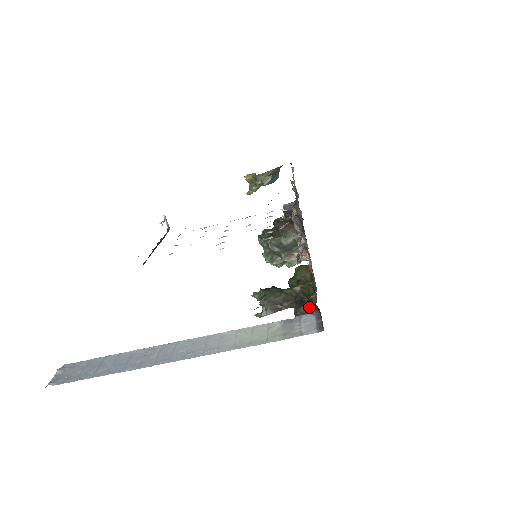
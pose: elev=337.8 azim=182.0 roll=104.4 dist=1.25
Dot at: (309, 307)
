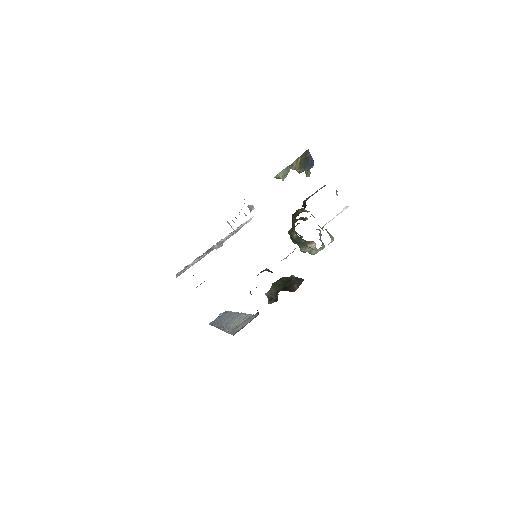
Dot at: occluded
